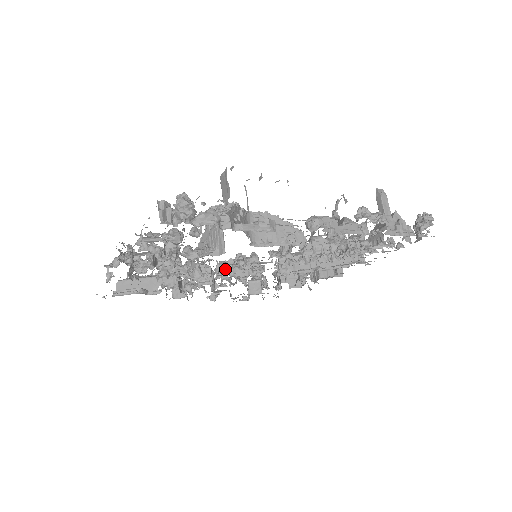
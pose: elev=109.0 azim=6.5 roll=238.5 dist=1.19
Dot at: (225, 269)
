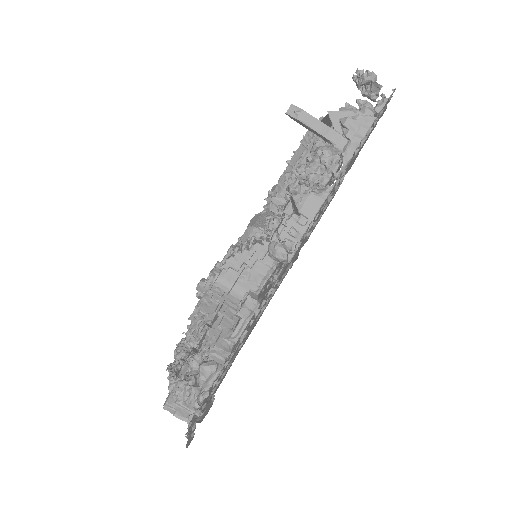
Dot at: occluded
